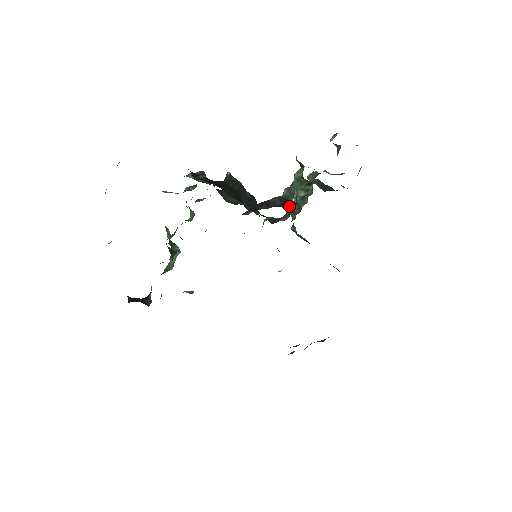
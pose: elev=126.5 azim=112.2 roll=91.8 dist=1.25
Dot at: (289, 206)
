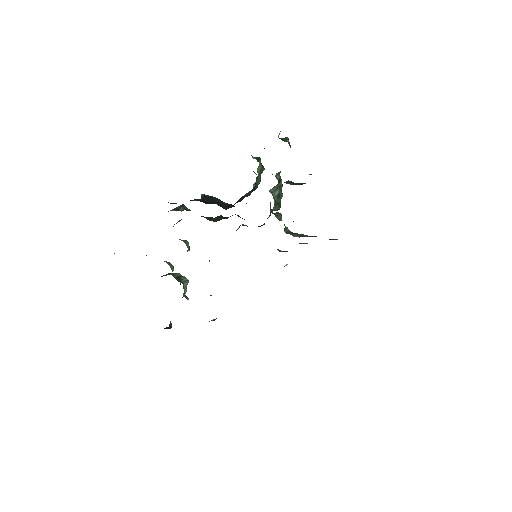
Dot at: (257, 187)
